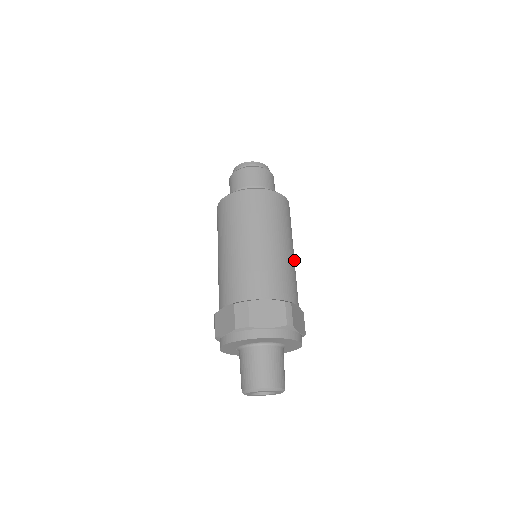
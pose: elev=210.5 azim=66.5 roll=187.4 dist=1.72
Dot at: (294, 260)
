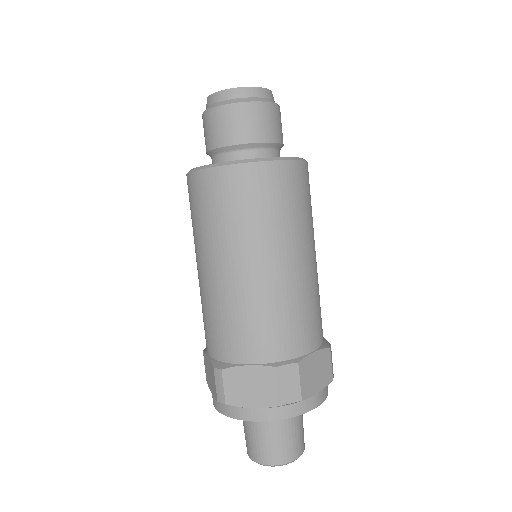
Dot at: occluded
